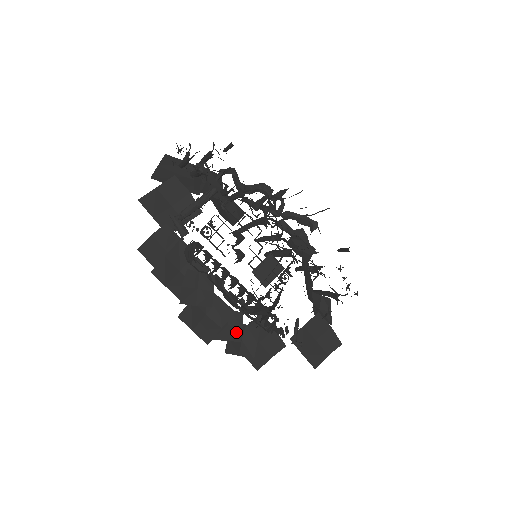
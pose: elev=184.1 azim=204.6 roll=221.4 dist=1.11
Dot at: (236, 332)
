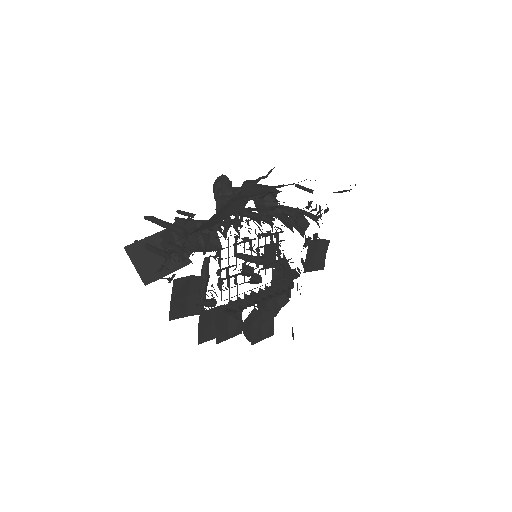
Dot at: (273, 302)
